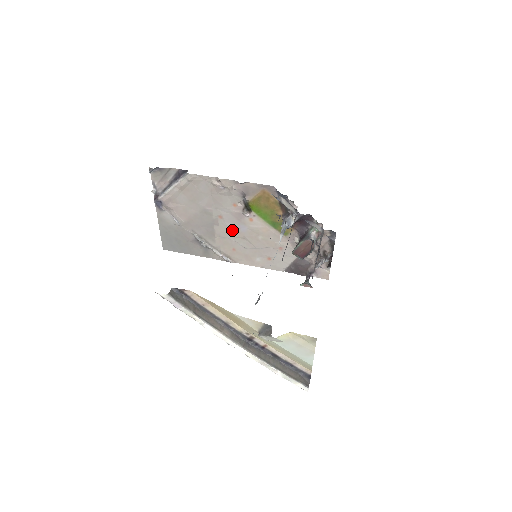
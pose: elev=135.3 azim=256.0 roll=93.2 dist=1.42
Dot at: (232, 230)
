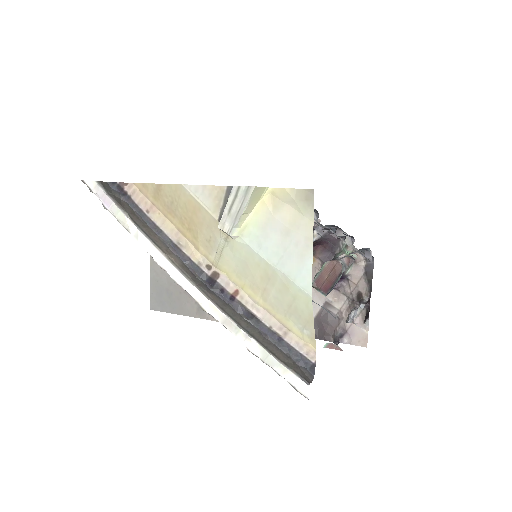
Dot at: occluded
